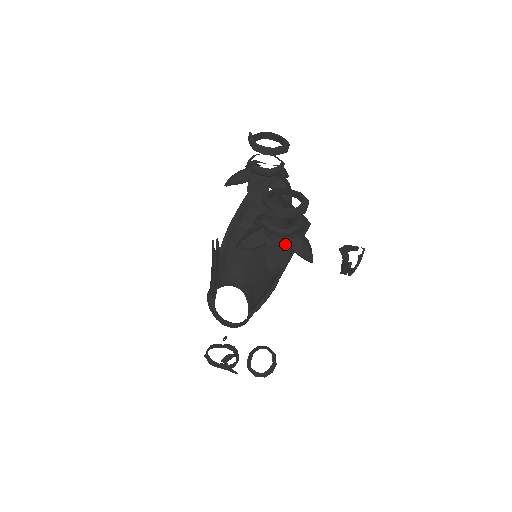
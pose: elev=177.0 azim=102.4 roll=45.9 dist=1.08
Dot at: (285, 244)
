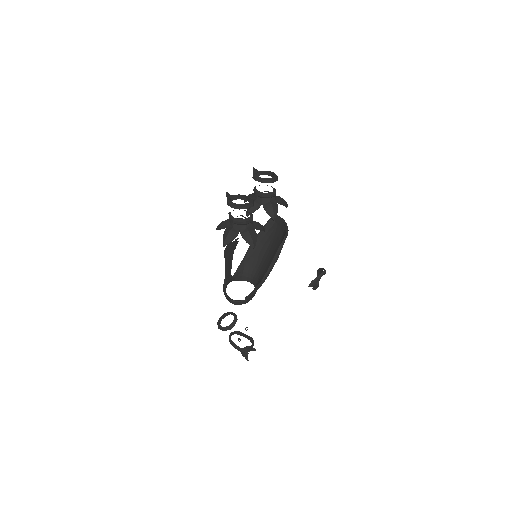
Dot at: (237, 229)
